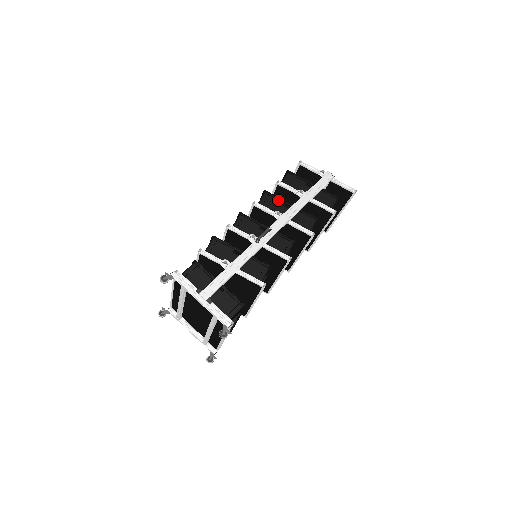
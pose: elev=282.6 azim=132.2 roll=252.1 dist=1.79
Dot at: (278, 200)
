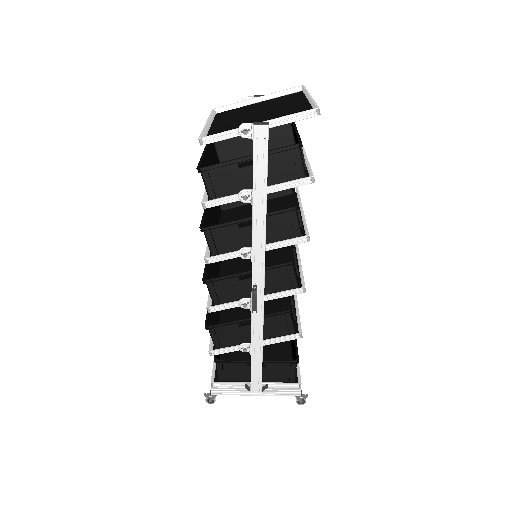
Dot at: (227, 226)
